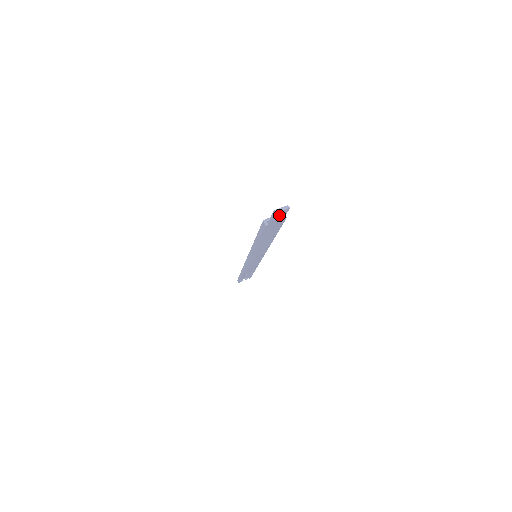
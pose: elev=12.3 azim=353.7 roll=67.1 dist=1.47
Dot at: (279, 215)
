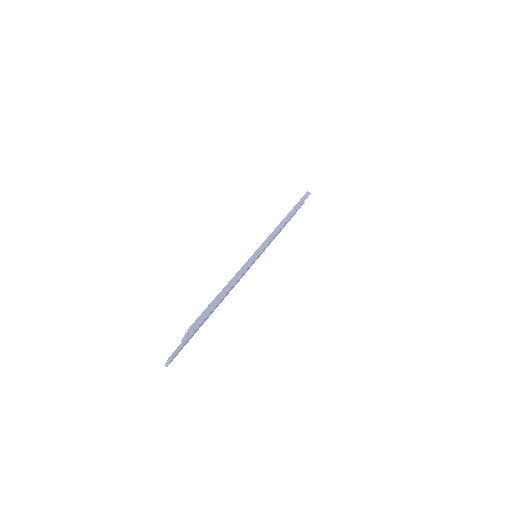
Dot at: (176, 354)
